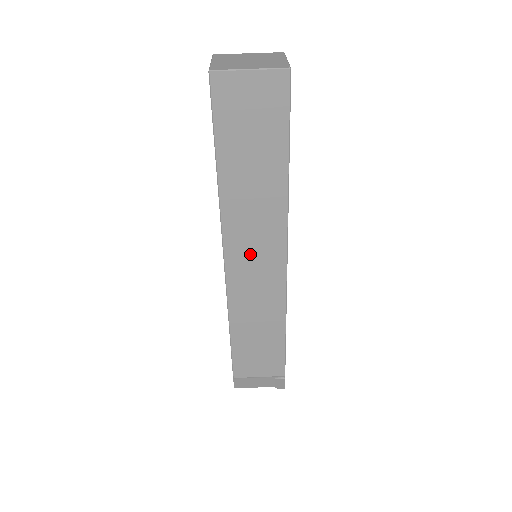
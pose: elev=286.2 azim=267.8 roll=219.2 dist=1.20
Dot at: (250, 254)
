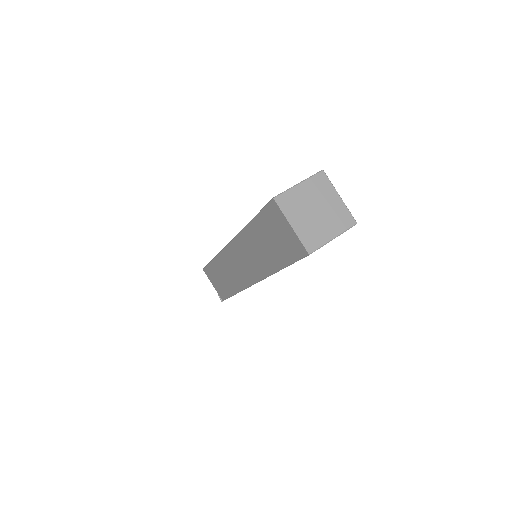
Dot at: (240, 260)
